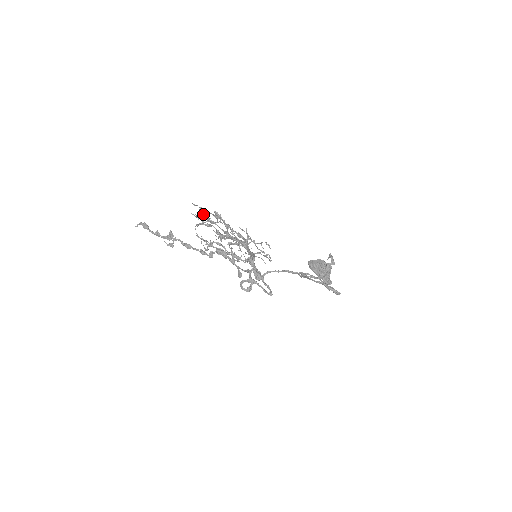
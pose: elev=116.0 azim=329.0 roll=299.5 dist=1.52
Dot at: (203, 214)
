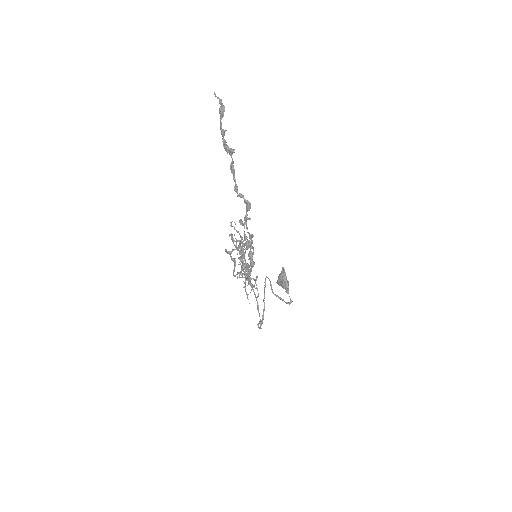
Dot at: (251, 237)
